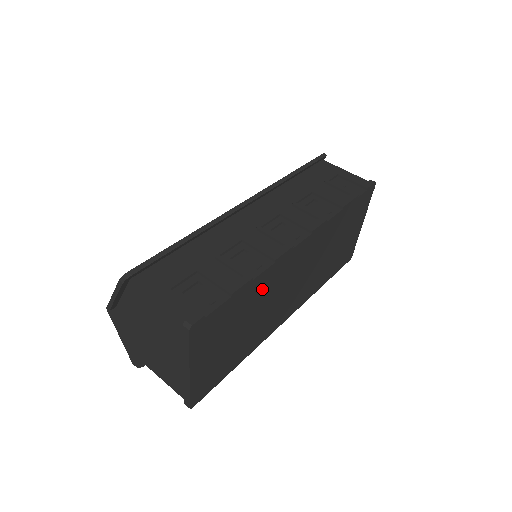
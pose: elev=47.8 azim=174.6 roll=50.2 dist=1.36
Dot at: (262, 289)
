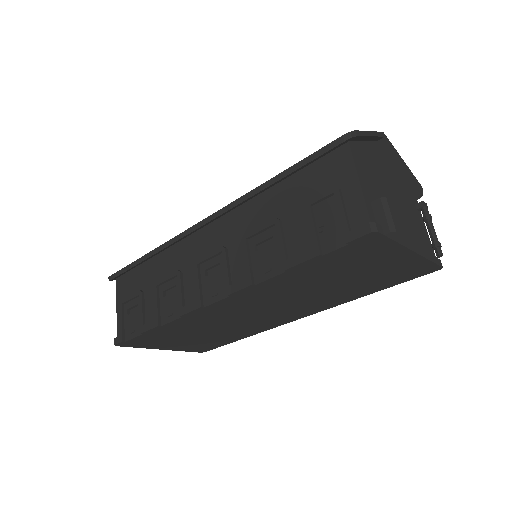
Dot at: (193, 323)
